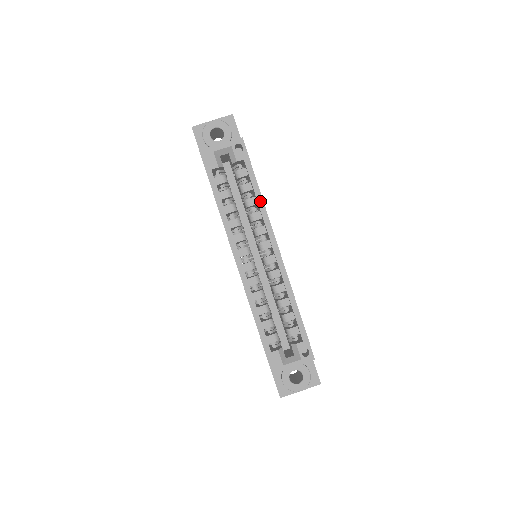
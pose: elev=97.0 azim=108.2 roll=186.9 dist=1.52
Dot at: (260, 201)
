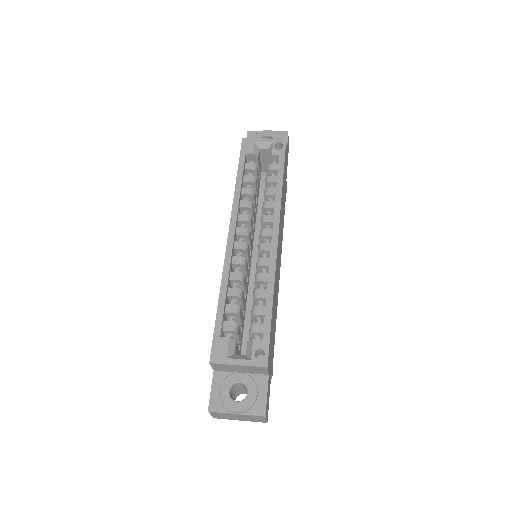
Dot at: (279, 191)
